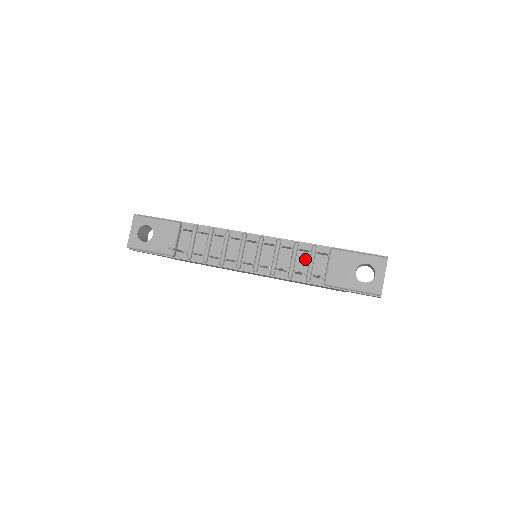
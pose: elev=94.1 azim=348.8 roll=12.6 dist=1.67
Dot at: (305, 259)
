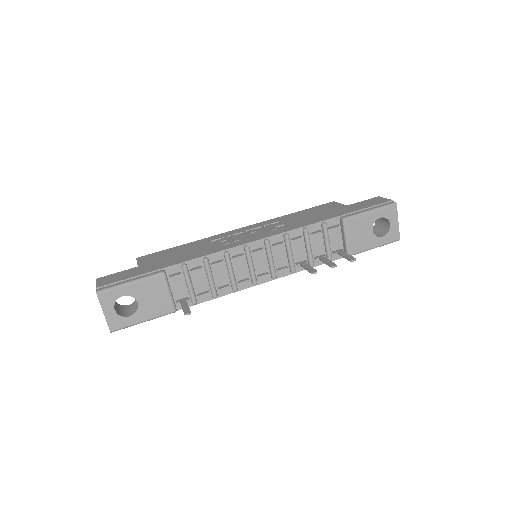
Dot at: (319, 240)
